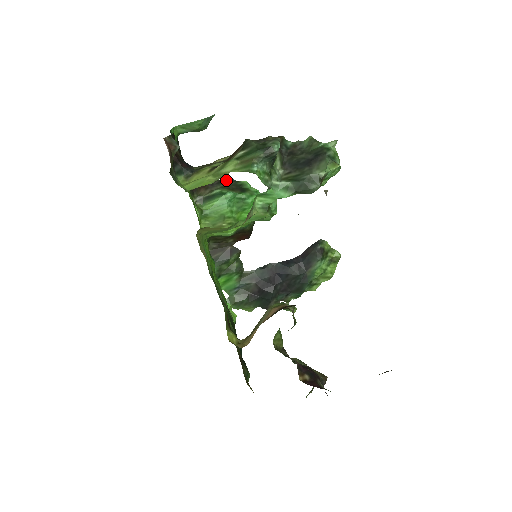
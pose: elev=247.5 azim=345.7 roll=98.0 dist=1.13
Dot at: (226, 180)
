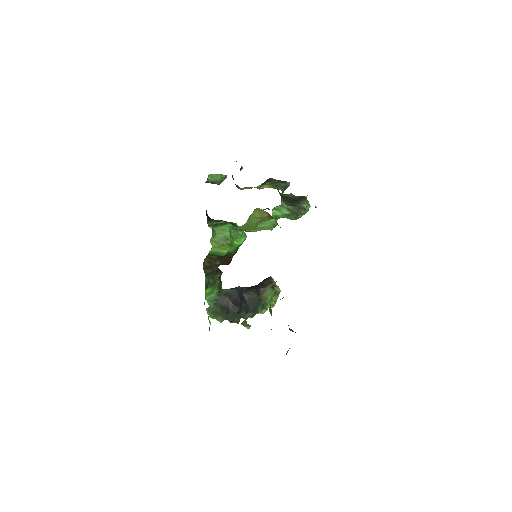
Dot at: occluded
